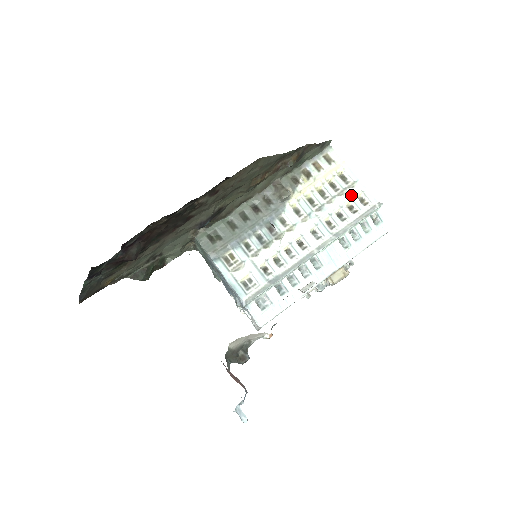
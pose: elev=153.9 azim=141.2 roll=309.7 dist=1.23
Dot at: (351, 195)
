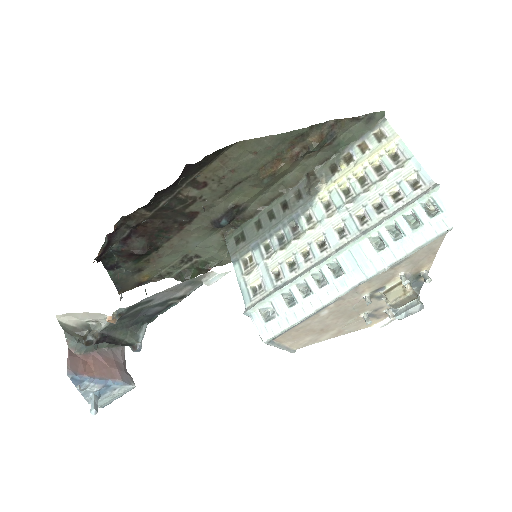
Dot at: (398, 178)
